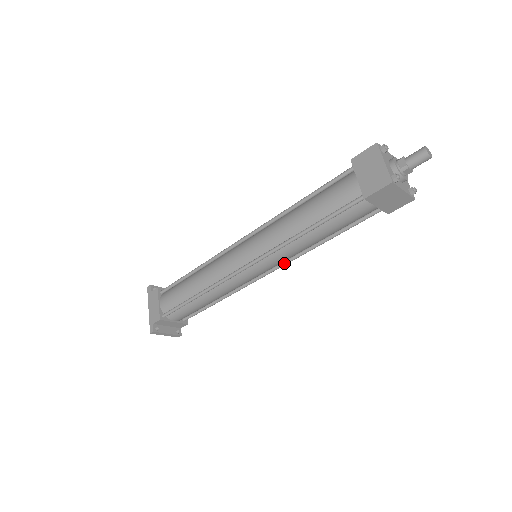
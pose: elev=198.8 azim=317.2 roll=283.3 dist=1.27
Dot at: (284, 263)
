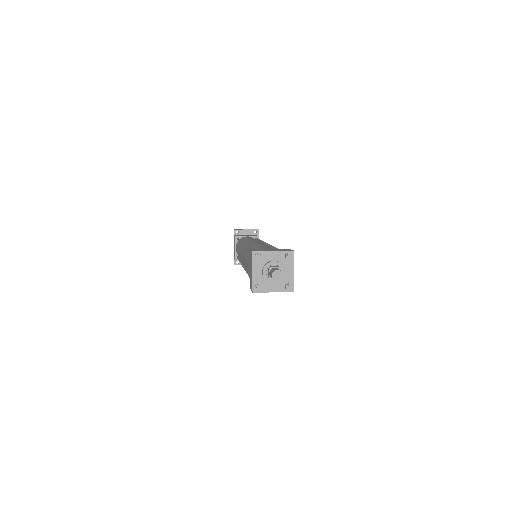
Dot at: occluded
